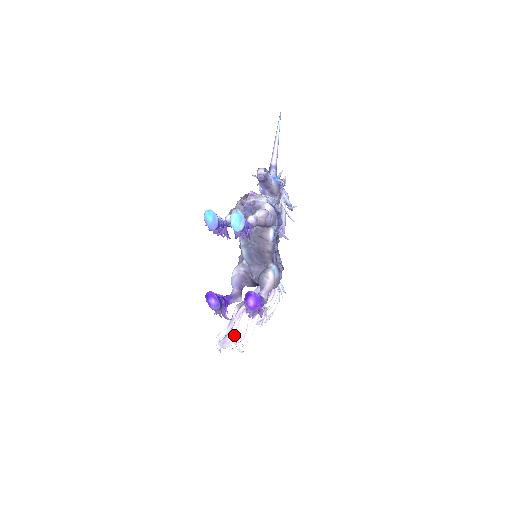
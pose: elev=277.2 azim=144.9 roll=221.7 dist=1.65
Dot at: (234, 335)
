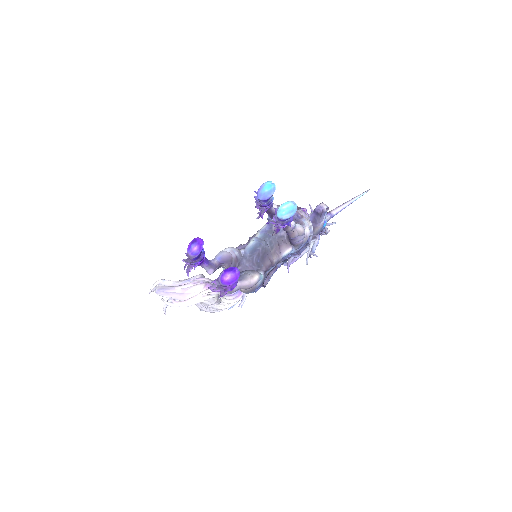
Dot at: (177, 291)
